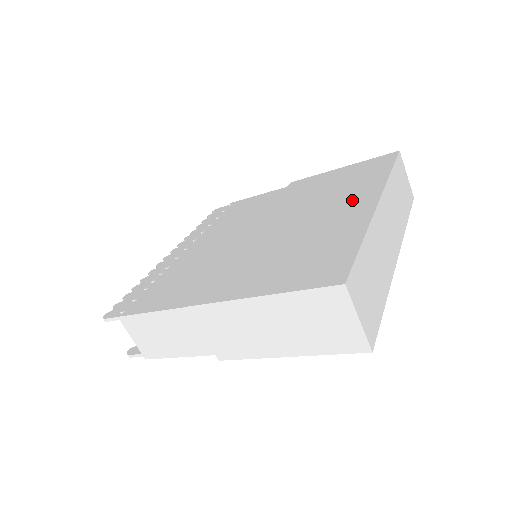
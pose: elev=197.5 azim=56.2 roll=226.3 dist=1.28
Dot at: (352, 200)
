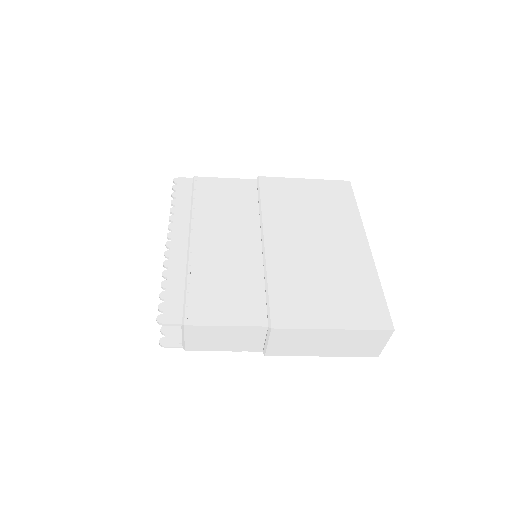
Dot at: (345, 235)
